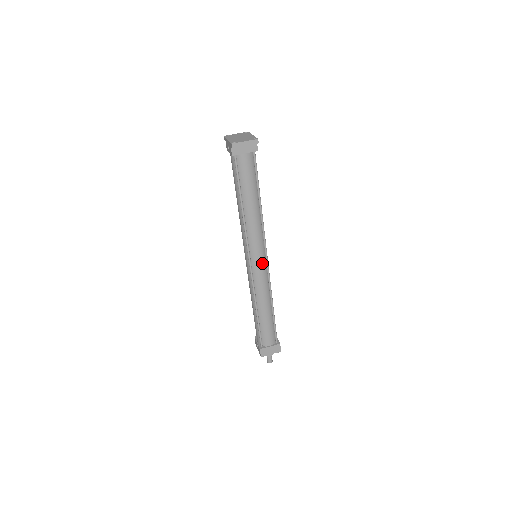
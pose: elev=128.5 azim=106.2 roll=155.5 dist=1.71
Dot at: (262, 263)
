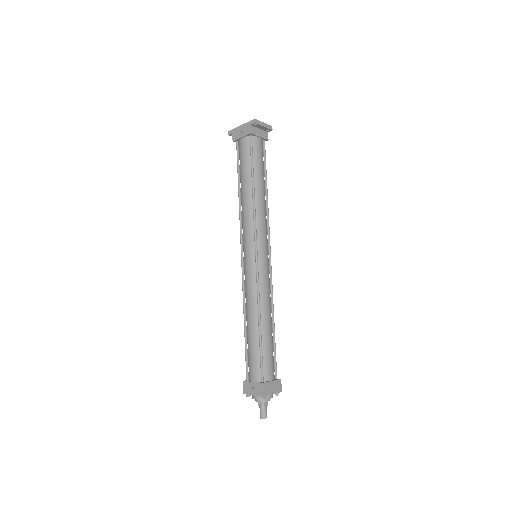
Dot at: (267, 259)
